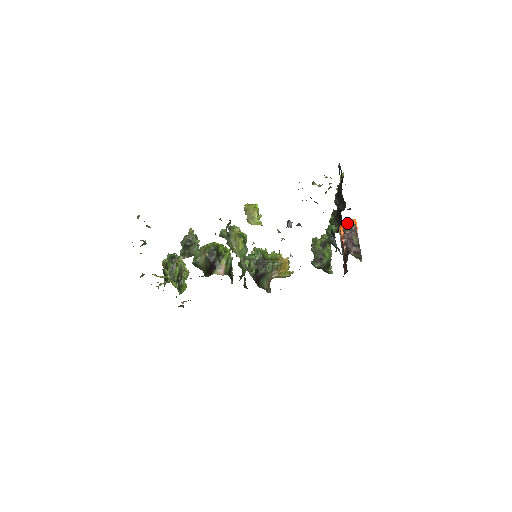
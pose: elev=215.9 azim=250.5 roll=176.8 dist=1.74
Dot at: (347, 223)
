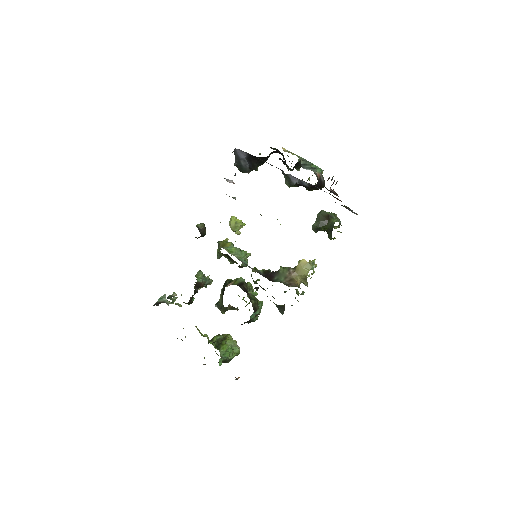
Dot at: occluded
